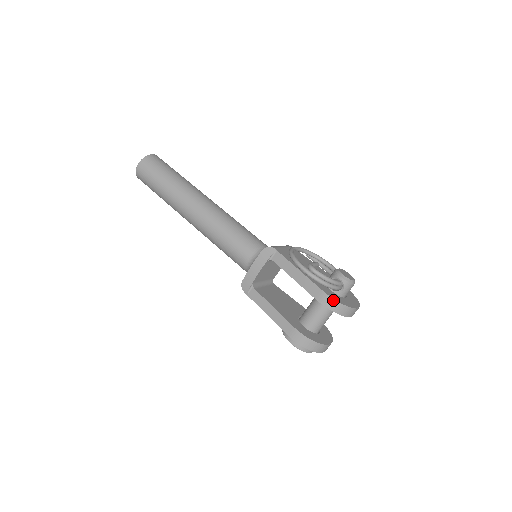
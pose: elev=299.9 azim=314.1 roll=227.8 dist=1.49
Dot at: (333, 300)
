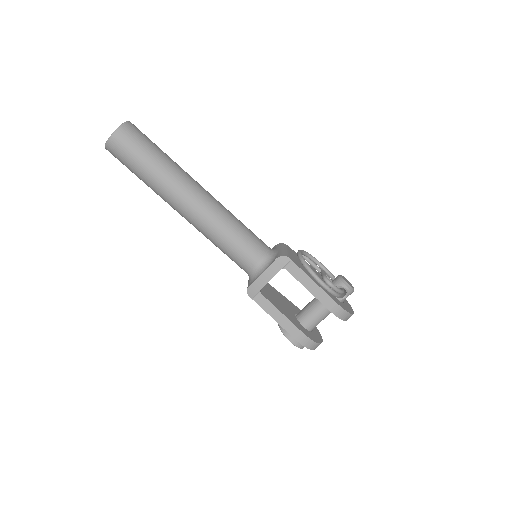
Dot at: (344, 311)
